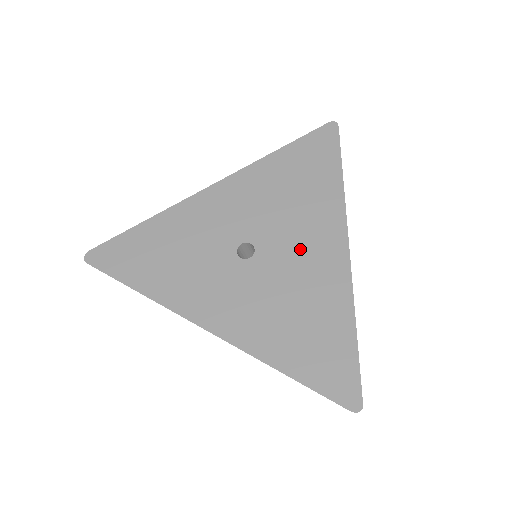
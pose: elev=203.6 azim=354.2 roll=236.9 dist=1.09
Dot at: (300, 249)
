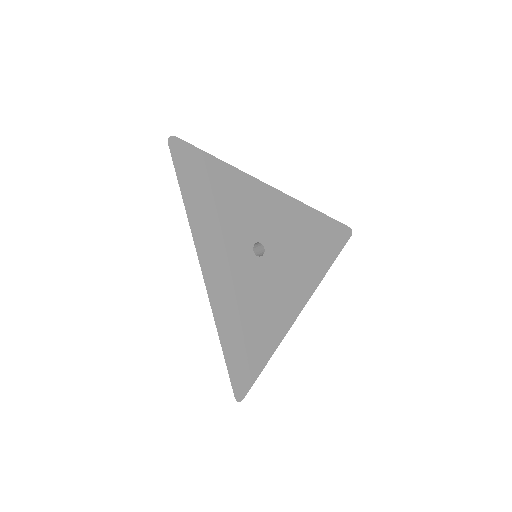
Dot at: (284, 281)
